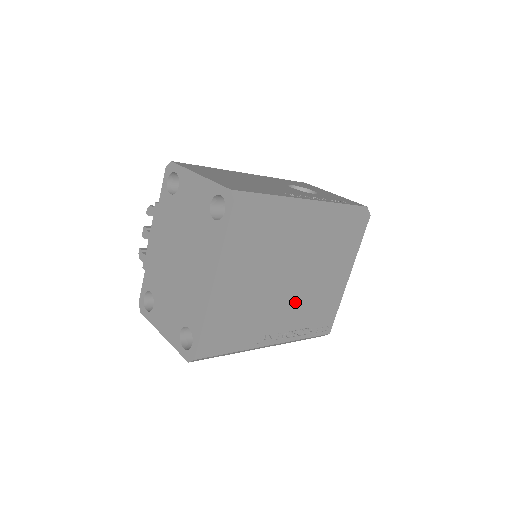
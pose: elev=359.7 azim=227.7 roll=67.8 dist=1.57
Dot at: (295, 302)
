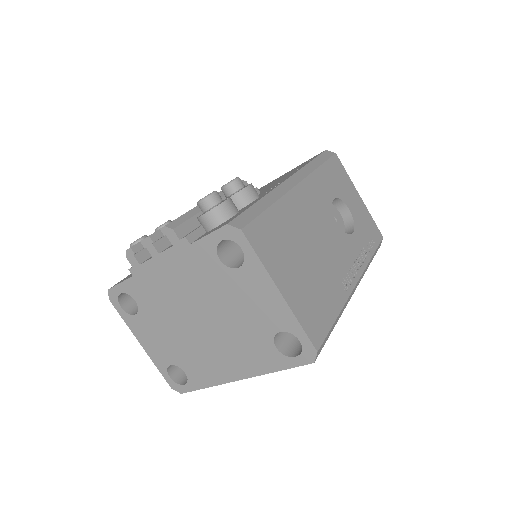
Dot at: occluded
